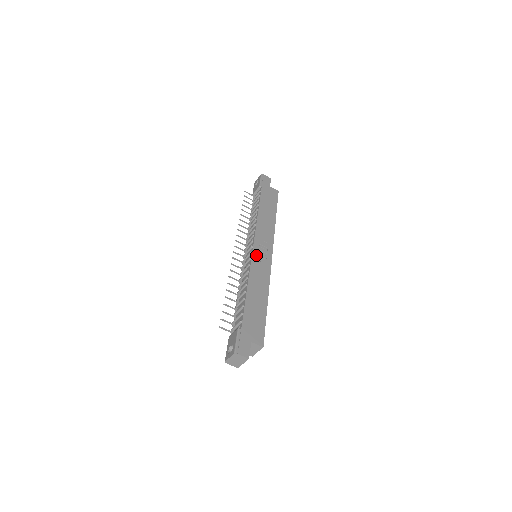
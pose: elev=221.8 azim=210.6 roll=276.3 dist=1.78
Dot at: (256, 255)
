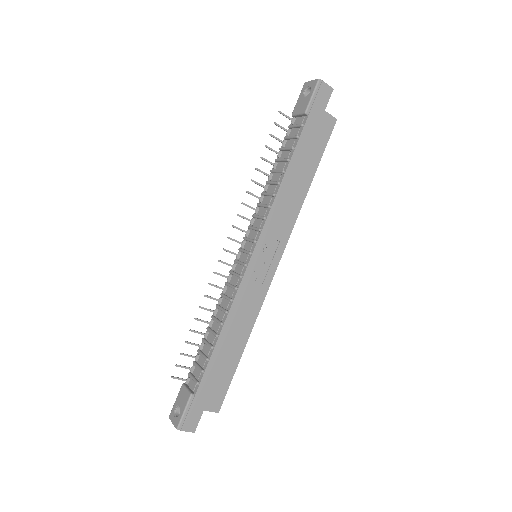
Dot at: (252, 270)
